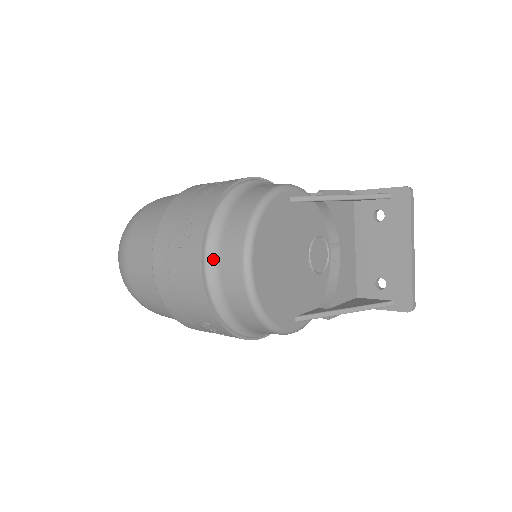
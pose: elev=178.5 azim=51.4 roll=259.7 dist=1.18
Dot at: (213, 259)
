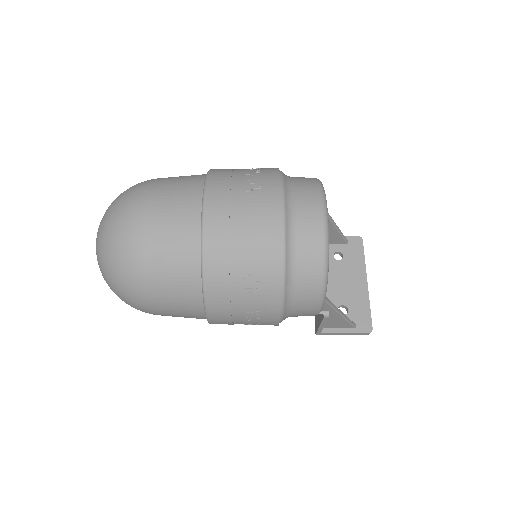
Dot at: (289, 203)
